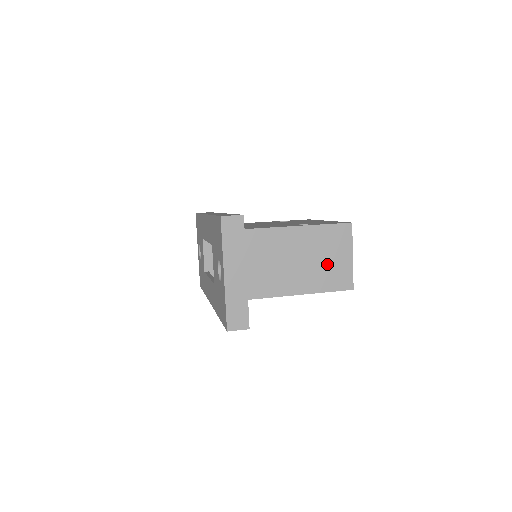
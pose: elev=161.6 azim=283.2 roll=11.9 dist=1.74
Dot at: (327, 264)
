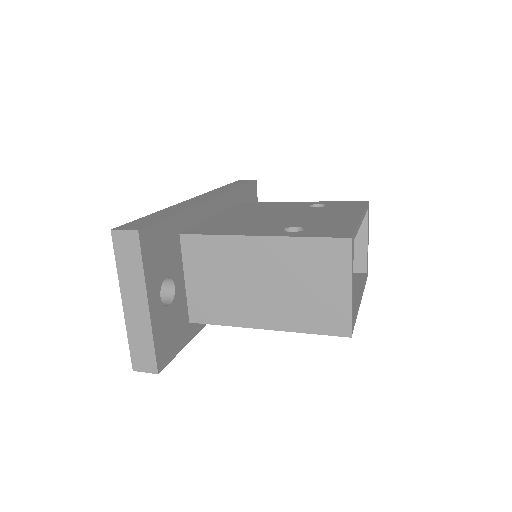
Dot at: (309, 295)
